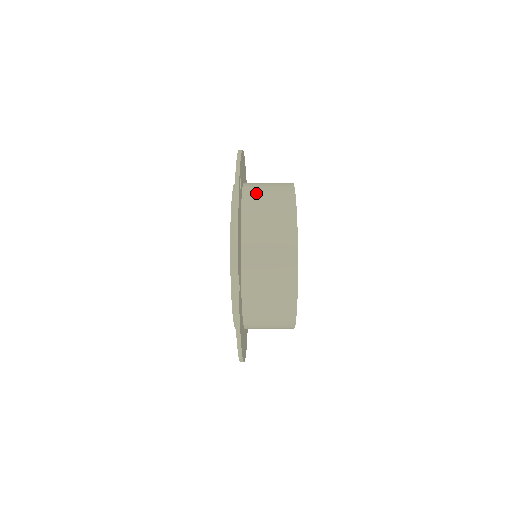
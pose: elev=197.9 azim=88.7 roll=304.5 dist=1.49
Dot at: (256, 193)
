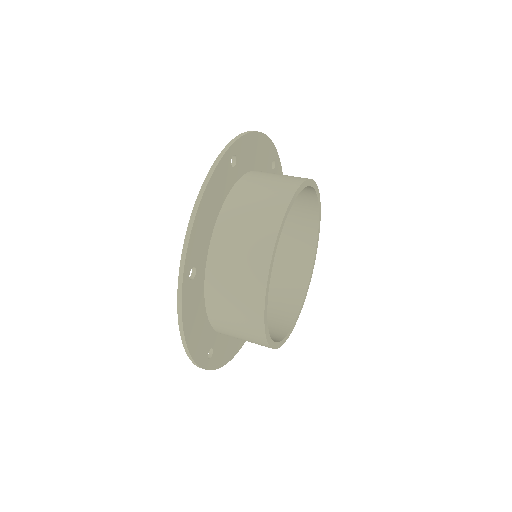
Dot at: (257, 178)
